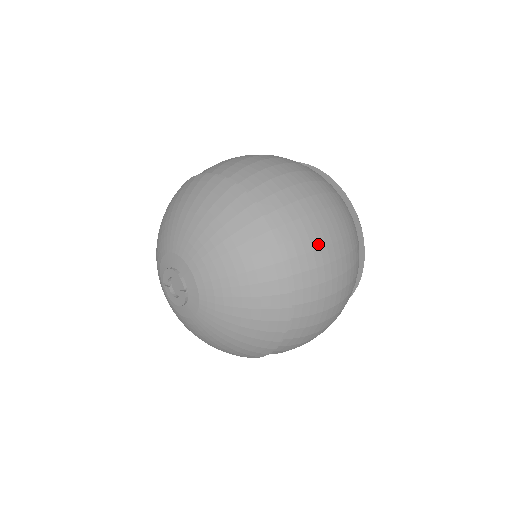
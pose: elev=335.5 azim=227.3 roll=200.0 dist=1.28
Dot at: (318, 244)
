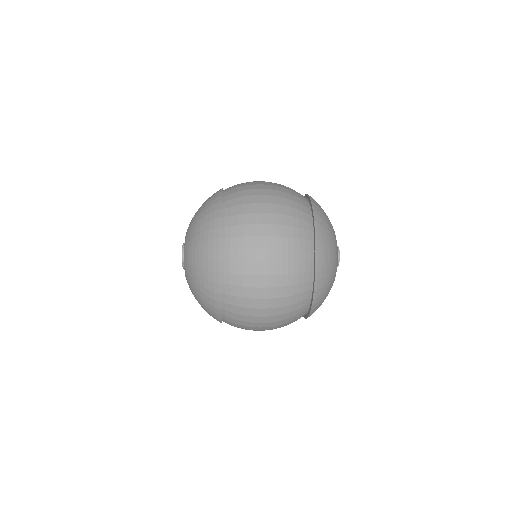
Dot at: (249, 284)
